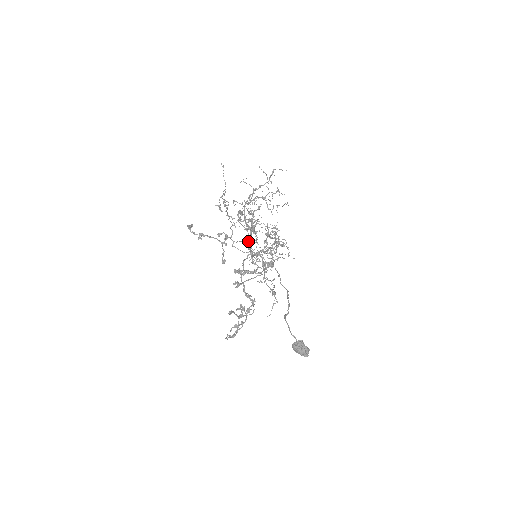
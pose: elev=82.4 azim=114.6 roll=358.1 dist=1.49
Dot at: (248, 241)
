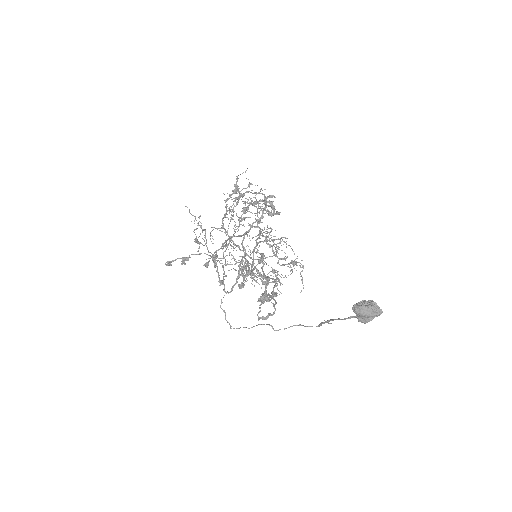
Dot at: (239, 235)
